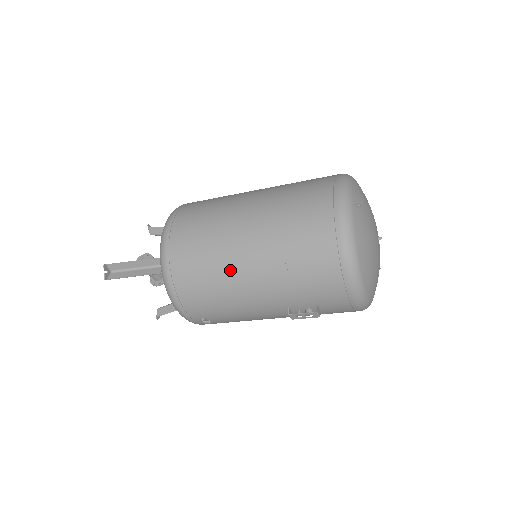
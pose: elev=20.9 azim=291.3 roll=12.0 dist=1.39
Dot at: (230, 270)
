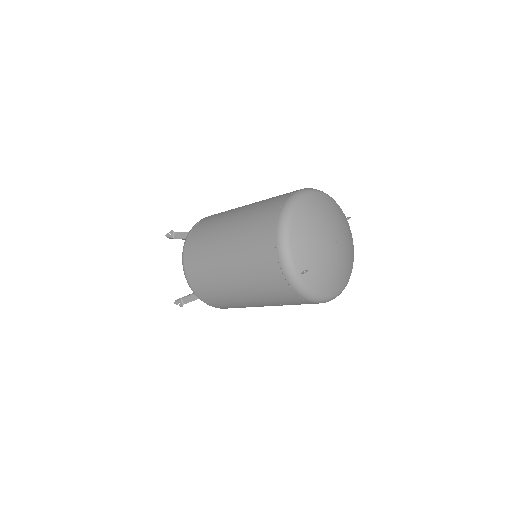
Dot at: (250, 306)
